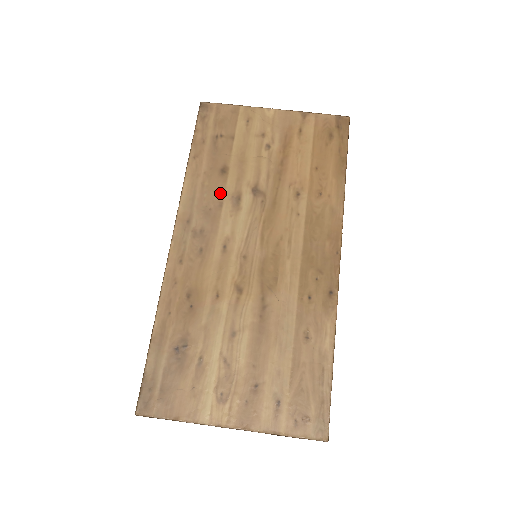
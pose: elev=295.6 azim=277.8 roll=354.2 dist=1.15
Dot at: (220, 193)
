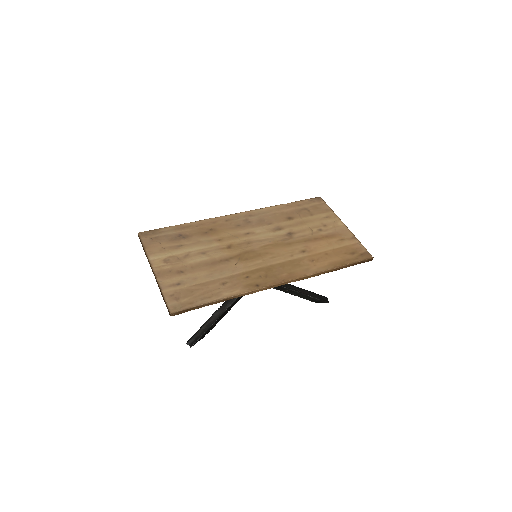
Dot at: (276, 221)
